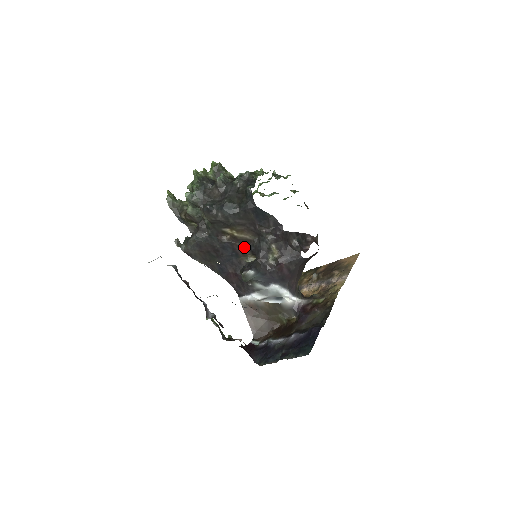
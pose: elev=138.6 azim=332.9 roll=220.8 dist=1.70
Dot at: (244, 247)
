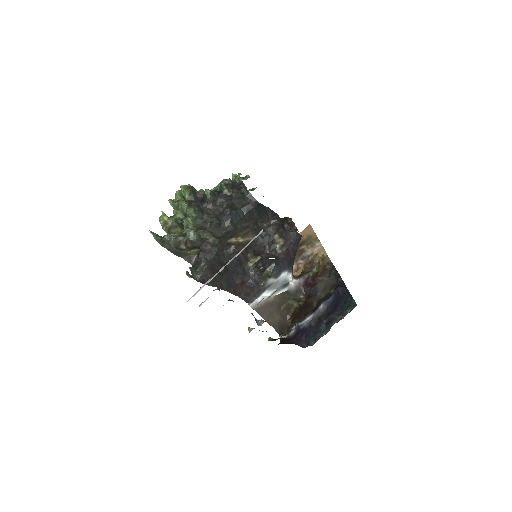
Dot at: (247, 251)
